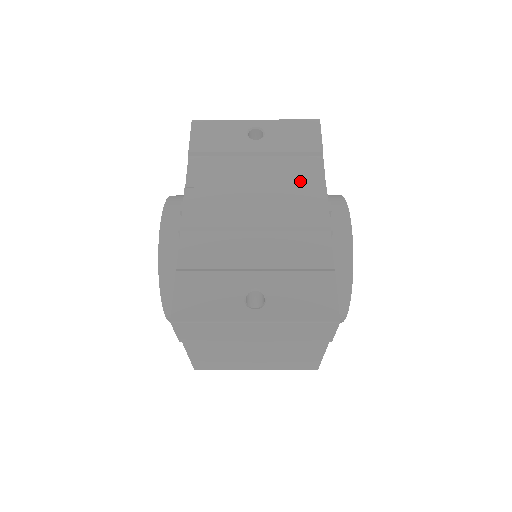
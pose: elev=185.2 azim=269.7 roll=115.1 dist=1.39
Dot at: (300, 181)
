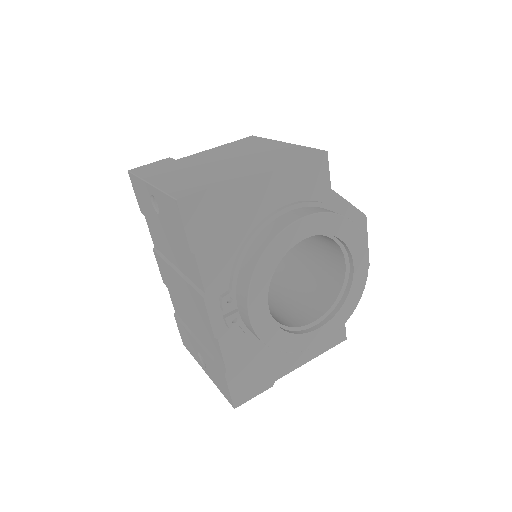
Dot at: (192, 277)
